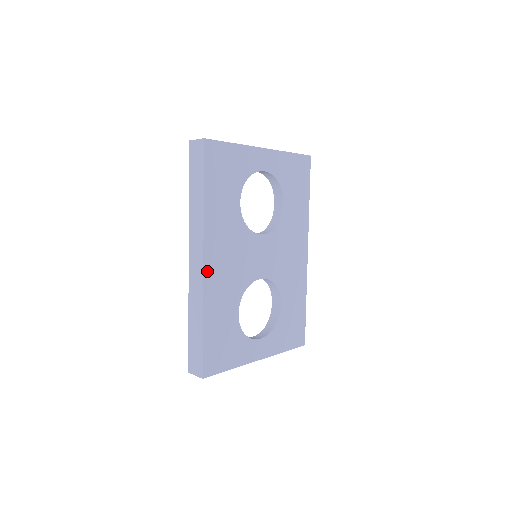
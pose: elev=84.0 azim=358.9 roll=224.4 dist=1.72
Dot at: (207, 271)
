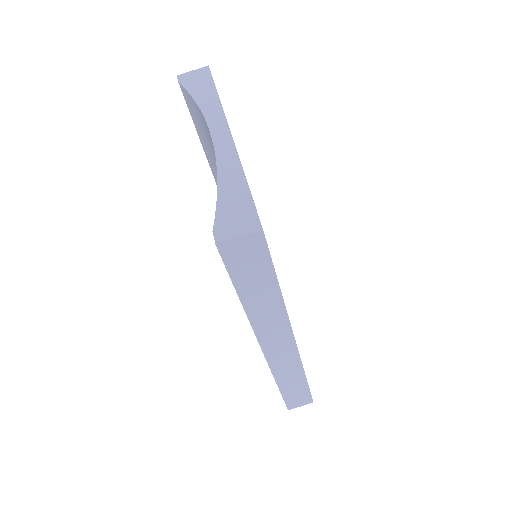
Dot at: occluded
